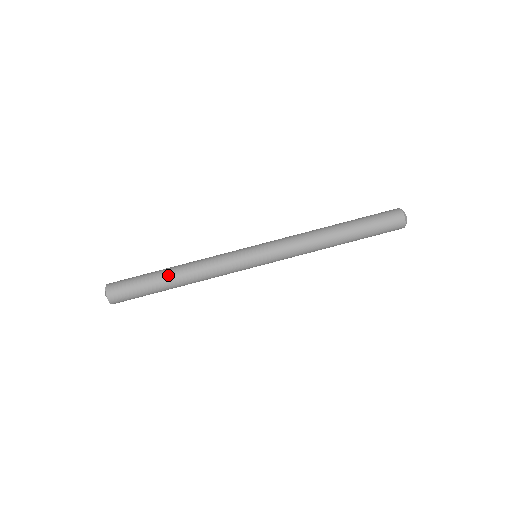
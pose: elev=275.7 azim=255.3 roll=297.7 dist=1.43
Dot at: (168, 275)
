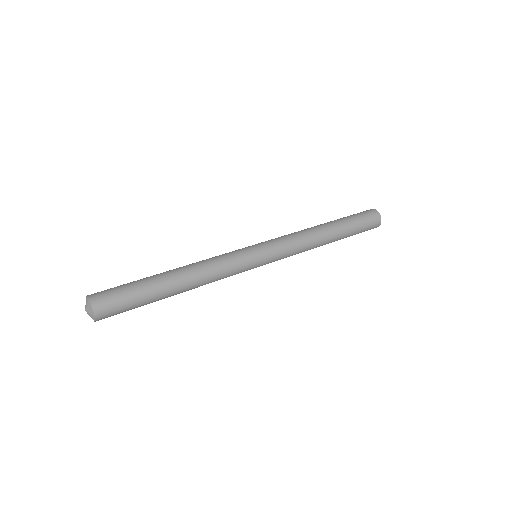
Dot at: (163, 273)
